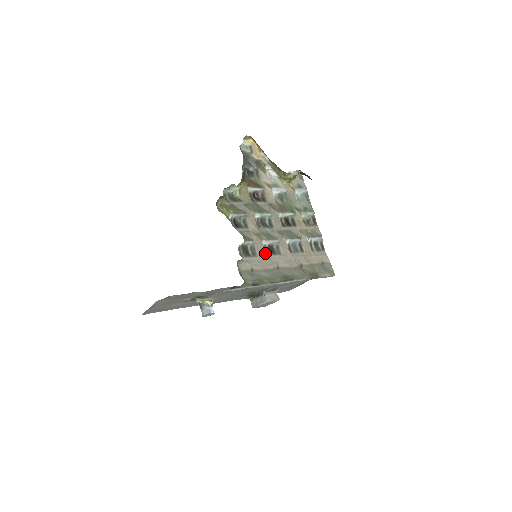
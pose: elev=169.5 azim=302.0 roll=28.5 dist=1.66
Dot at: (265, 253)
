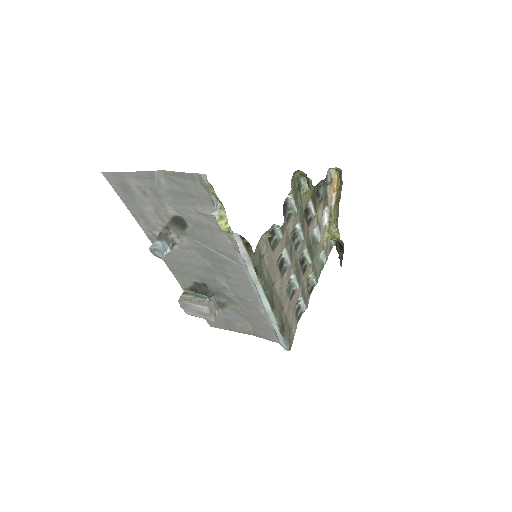
Dot at: (278, 259)
